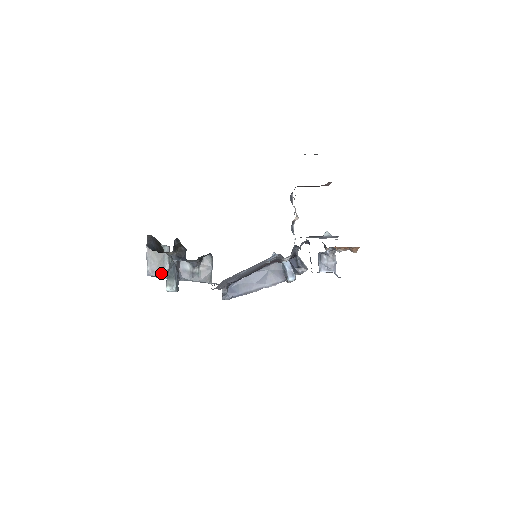
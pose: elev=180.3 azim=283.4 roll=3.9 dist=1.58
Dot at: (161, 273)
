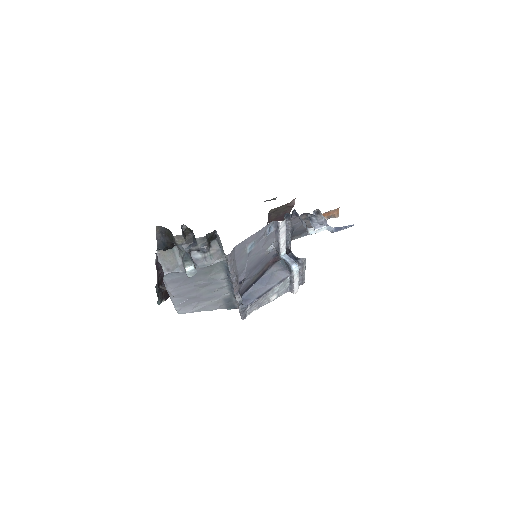
Dot at: (176, 268)
